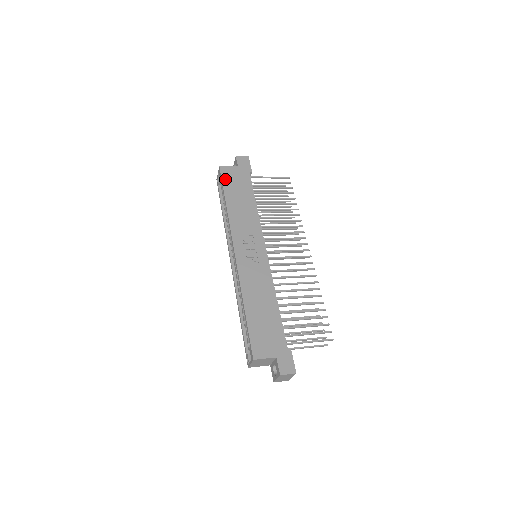
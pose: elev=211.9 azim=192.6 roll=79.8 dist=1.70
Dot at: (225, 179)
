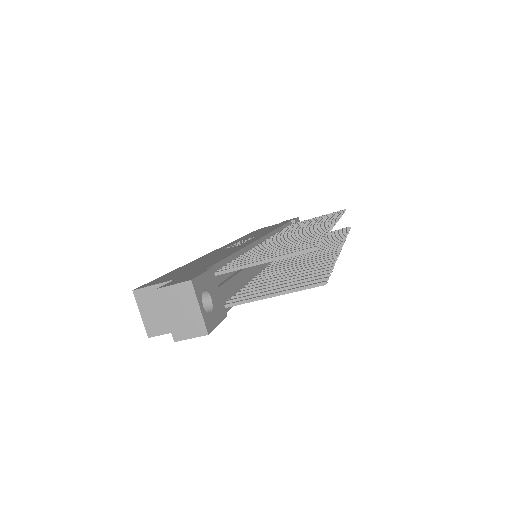
Dot at: occluded
